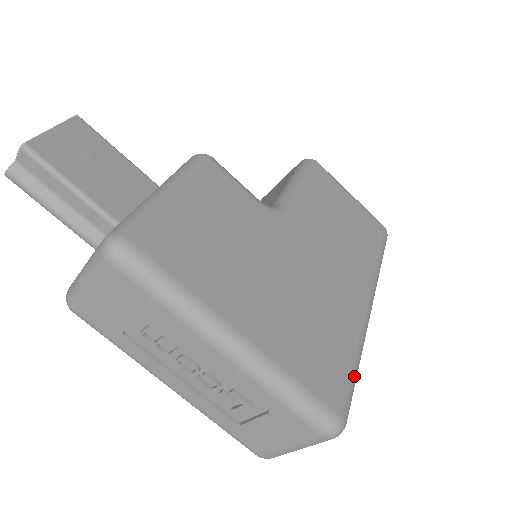
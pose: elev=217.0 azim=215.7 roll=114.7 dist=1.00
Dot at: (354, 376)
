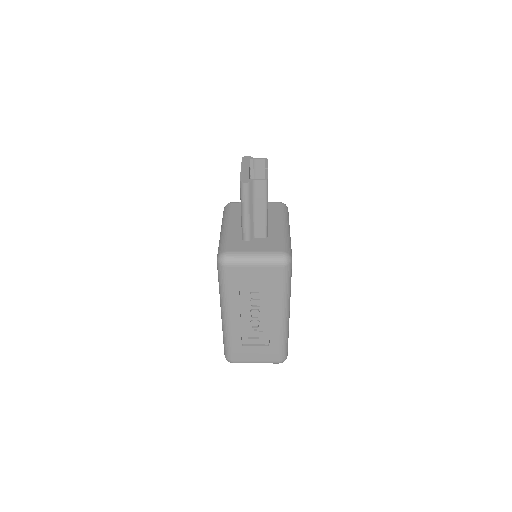
Dot at: occluded
